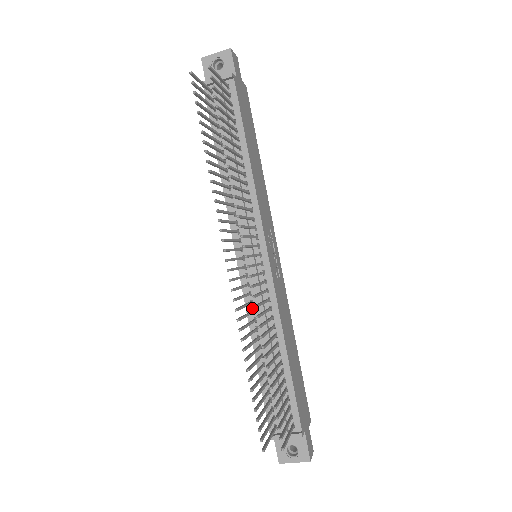
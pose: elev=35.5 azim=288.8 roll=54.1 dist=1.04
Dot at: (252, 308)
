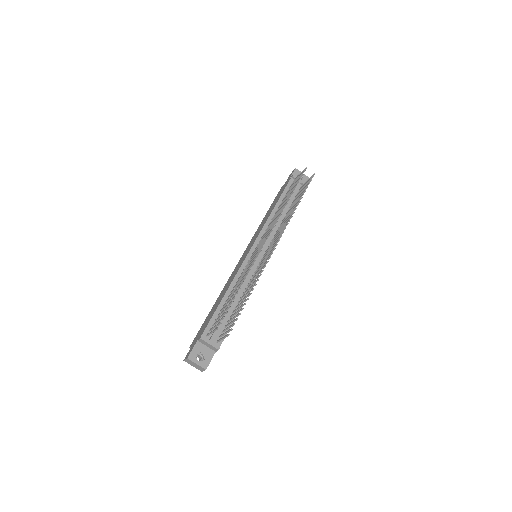
Dot at: (242, 273)
